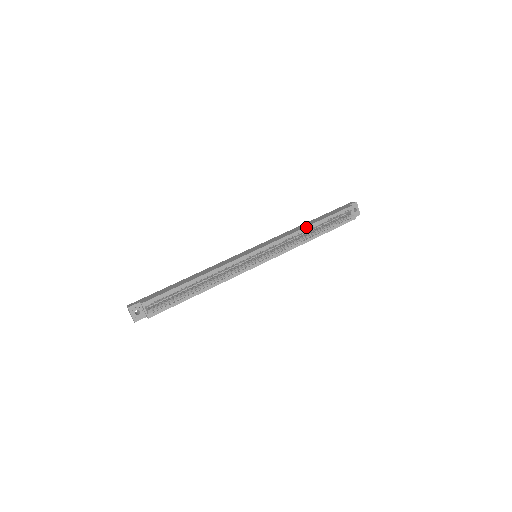
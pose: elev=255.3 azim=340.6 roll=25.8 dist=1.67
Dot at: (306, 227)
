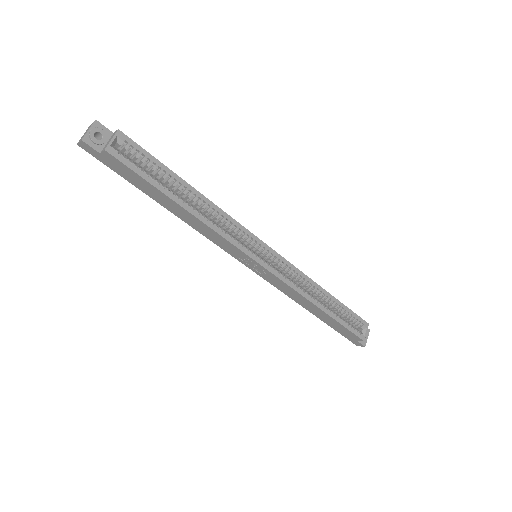
Dot at: (322, 288)
